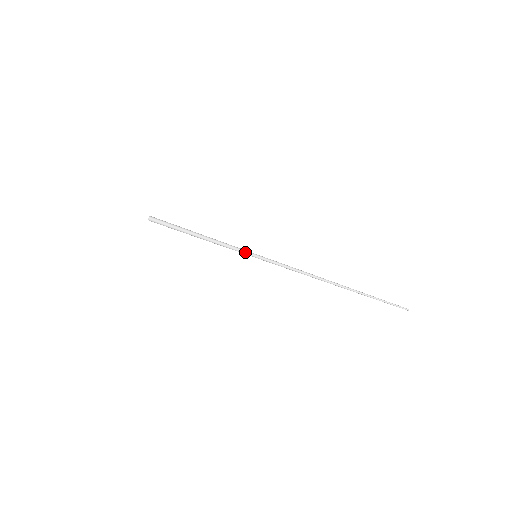
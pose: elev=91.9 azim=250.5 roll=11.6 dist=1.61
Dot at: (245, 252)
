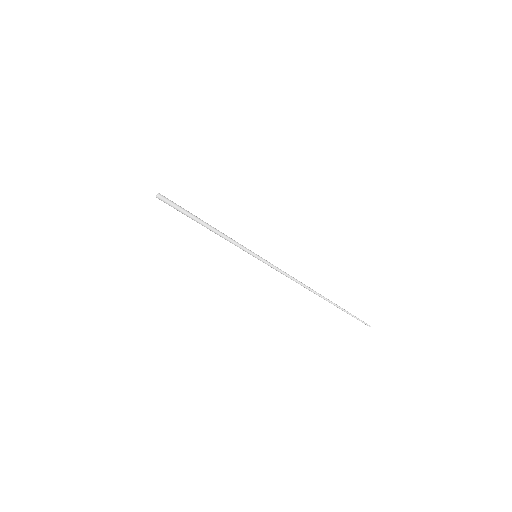
Dot at: (247, 250)
